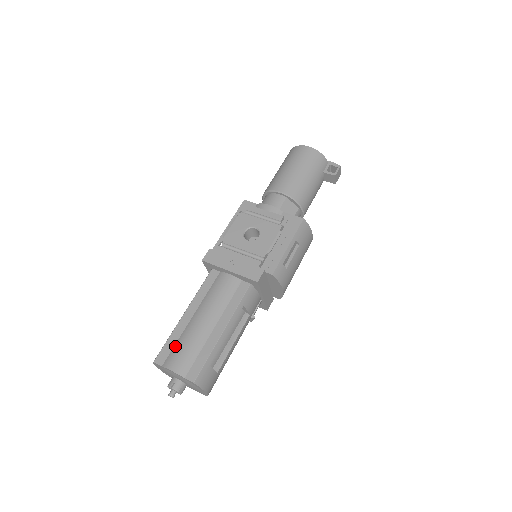
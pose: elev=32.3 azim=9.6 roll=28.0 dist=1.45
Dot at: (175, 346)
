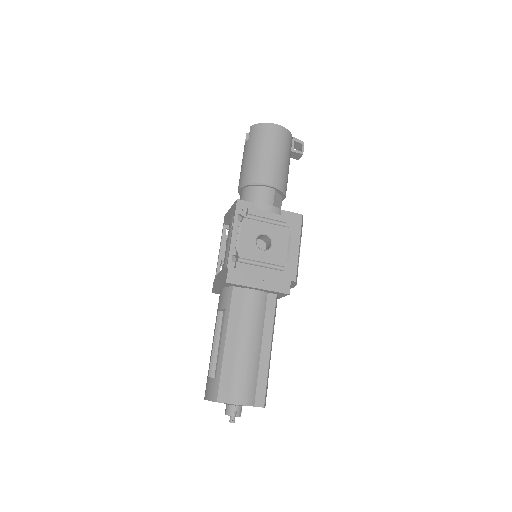
Dot at: (232, 379)
